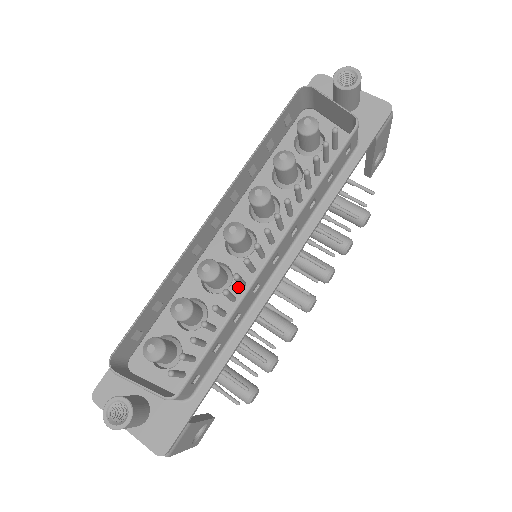
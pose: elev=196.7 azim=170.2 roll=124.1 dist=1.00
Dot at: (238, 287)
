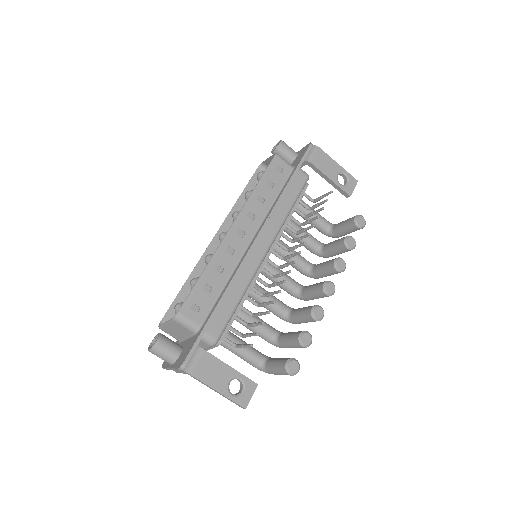
Dot at: occluded
